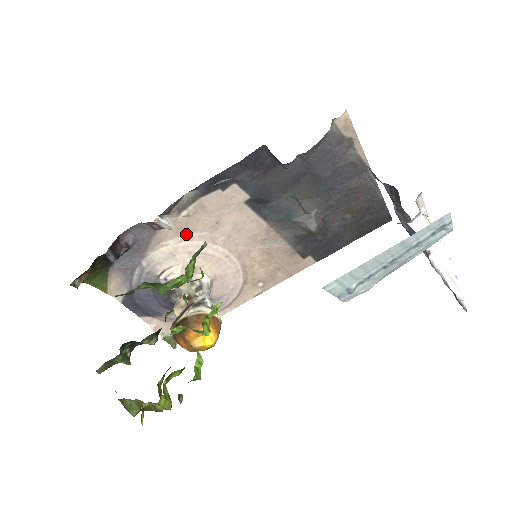
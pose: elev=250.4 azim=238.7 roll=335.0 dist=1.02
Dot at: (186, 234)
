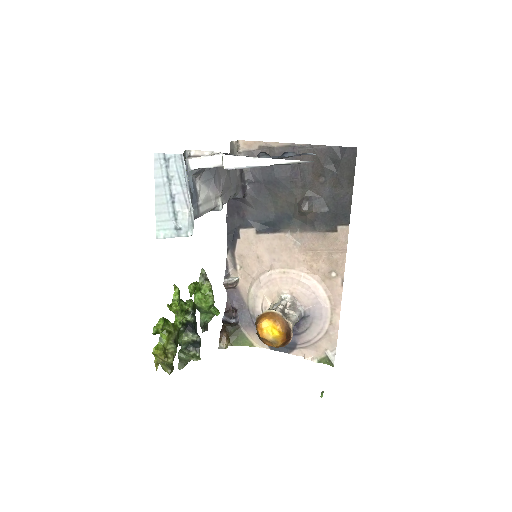
Dot at: (252, 278)
